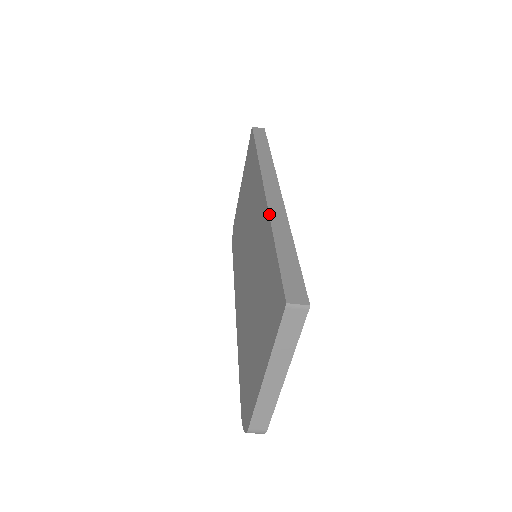
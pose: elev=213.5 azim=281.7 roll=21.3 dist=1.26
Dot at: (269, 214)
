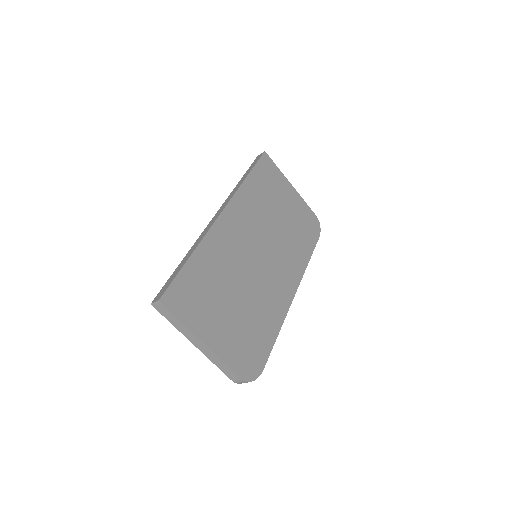
Dot at: (197, 240)
